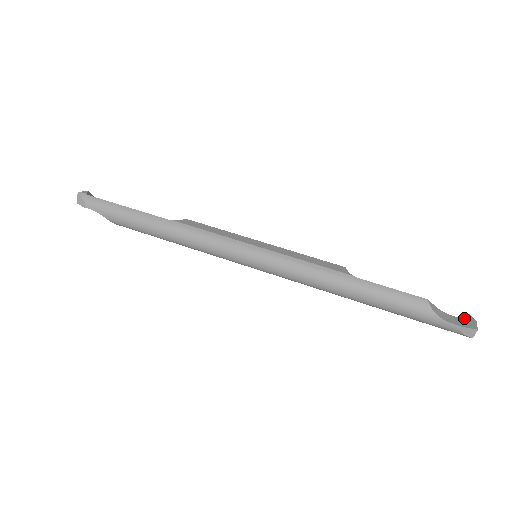
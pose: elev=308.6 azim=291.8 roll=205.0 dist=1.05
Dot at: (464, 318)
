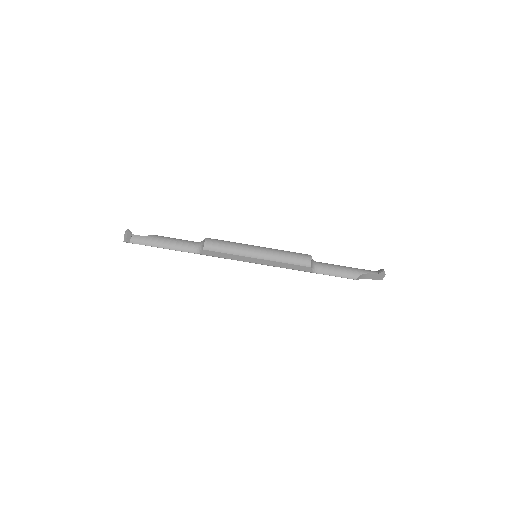
Dot at: (379, 274)
